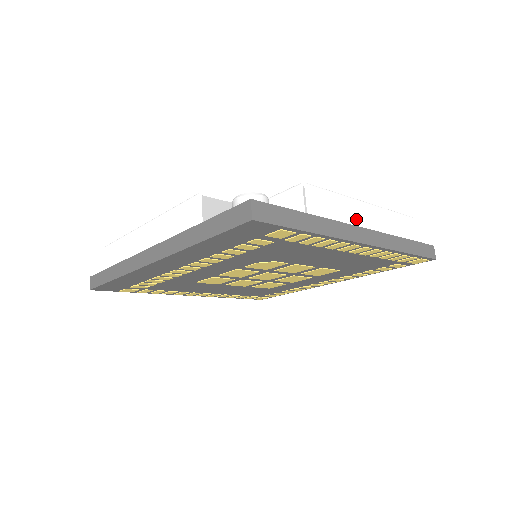
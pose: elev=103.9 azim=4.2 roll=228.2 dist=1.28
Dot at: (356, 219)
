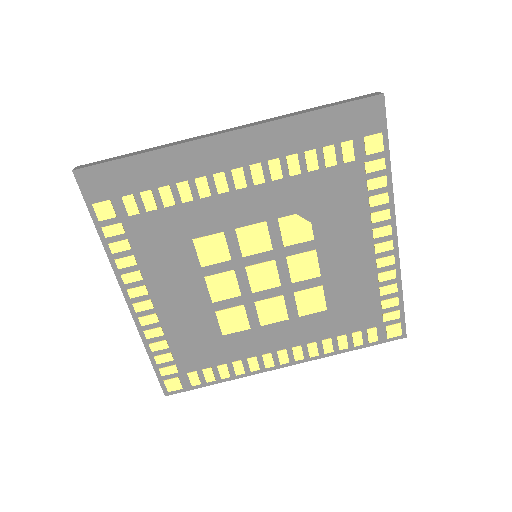
Dot at: occluded
